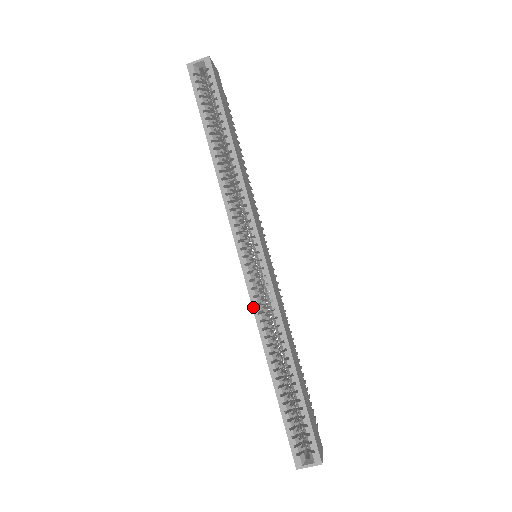
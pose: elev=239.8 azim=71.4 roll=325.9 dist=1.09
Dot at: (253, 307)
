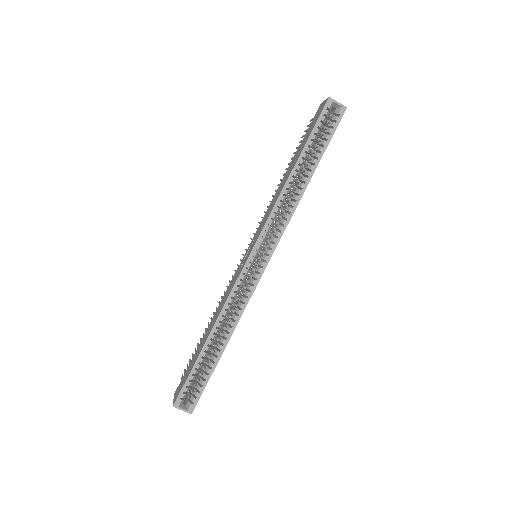
Dot at: (232, 291)
